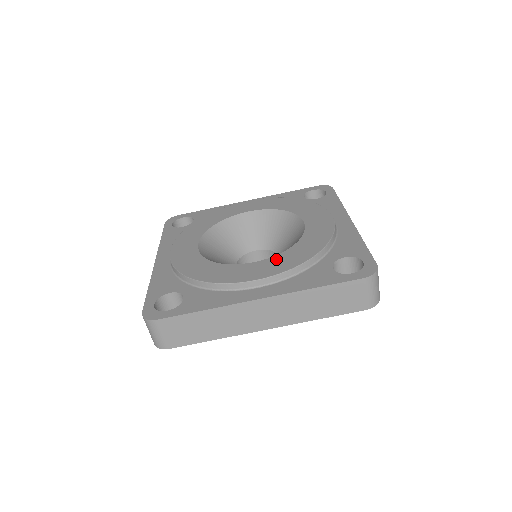
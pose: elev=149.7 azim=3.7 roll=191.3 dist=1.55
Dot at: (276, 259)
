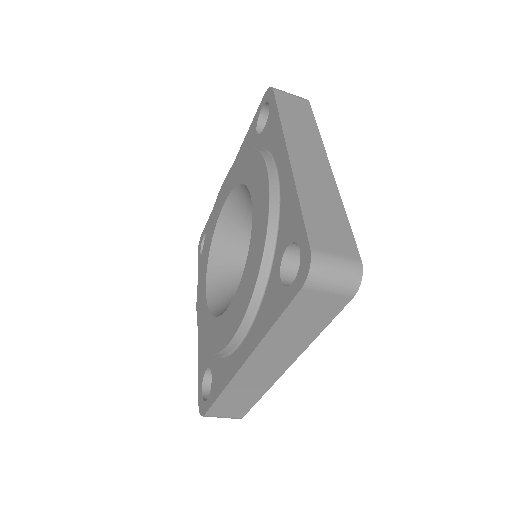
Dot at: (239, 292)
